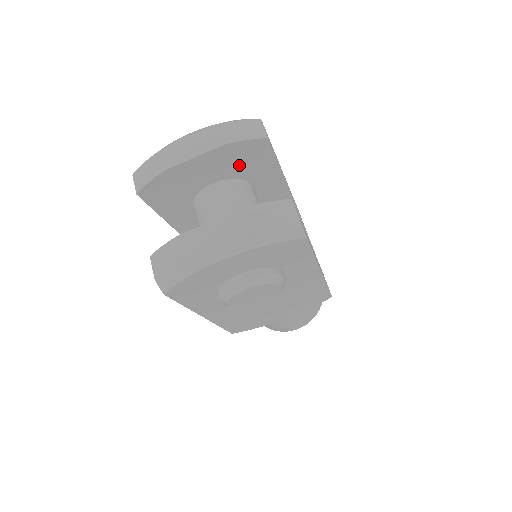
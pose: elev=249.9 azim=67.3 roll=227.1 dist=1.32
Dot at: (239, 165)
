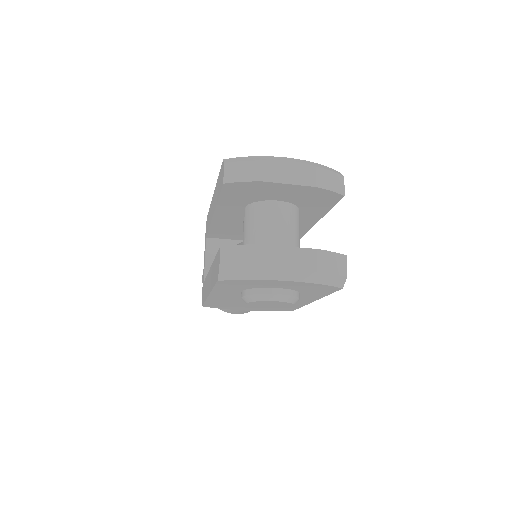
Dot at: (308, 200)
